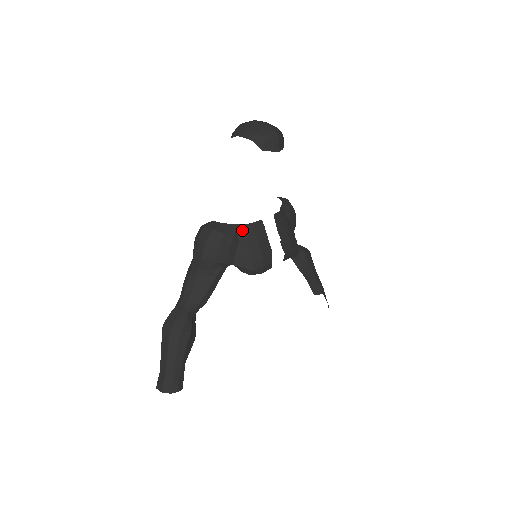
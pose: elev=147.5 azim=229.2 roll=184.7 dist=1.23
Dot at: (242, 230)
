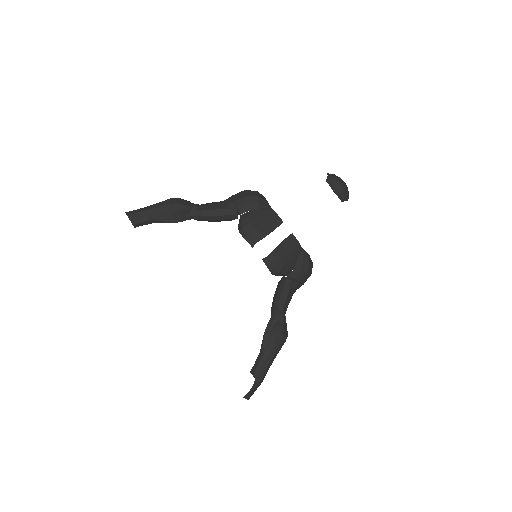
Dot at: (268, 209)
